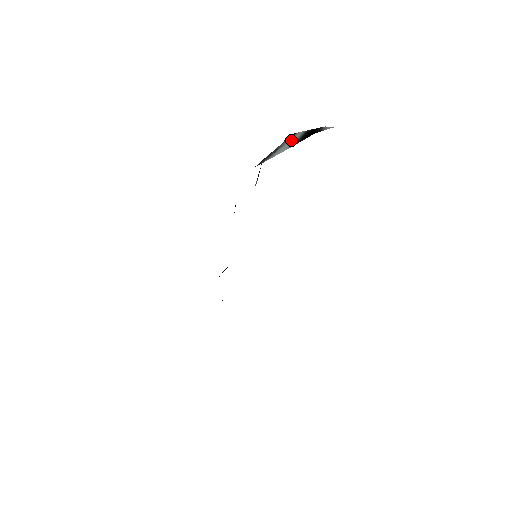
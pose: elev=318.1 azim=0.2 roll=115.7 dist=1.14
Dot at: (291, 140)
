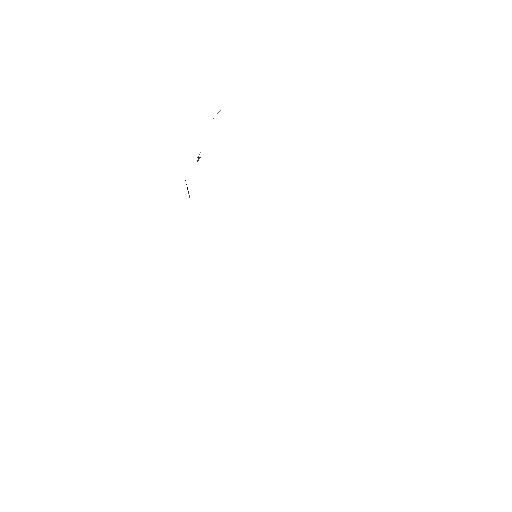
Dot at: occluded
